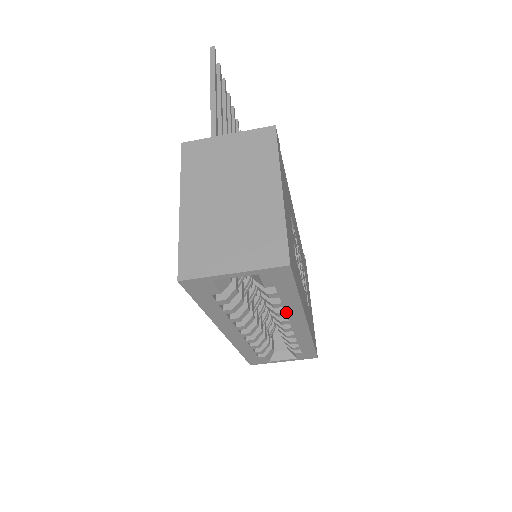
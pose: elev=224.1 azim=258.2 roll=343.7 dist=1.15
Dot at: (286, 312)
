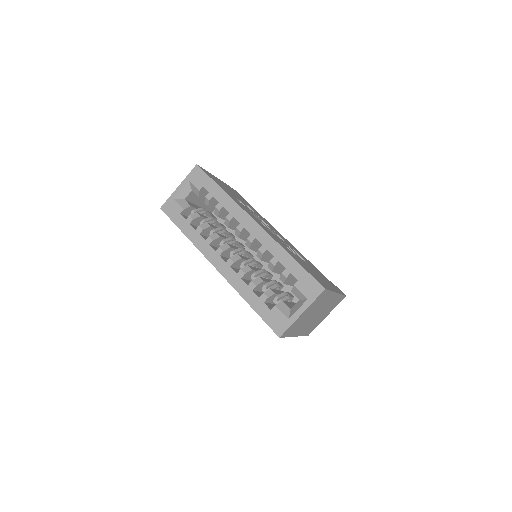
Dot at: (230, 212)
